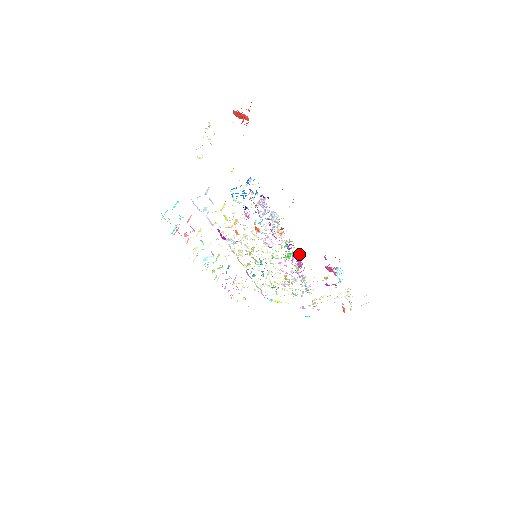
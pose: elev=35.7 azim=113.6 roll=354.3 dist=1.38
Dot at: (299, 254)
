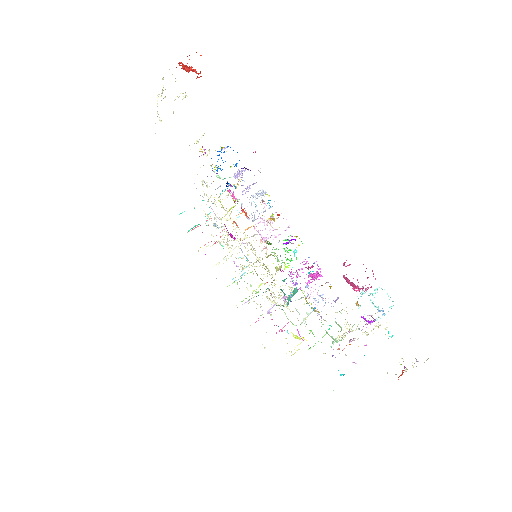
Dot at: (316, 261)
